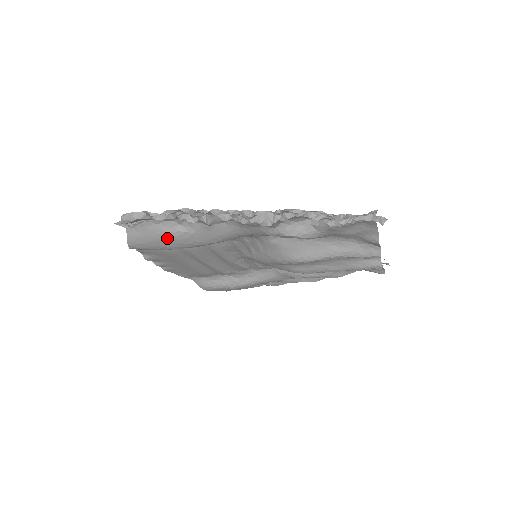
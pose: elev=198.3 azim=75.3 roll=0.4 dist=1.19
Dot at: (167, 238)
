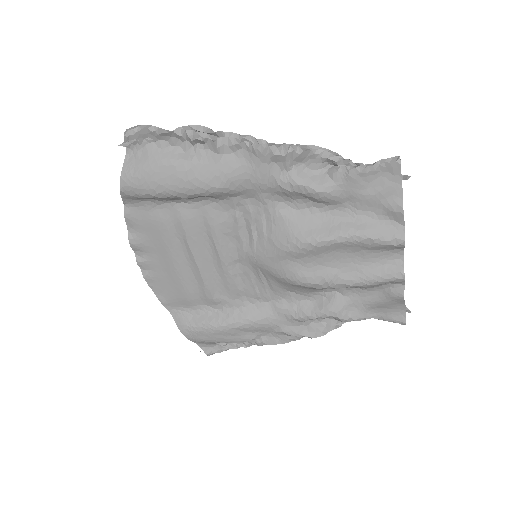
Dot at: (167, 167)
